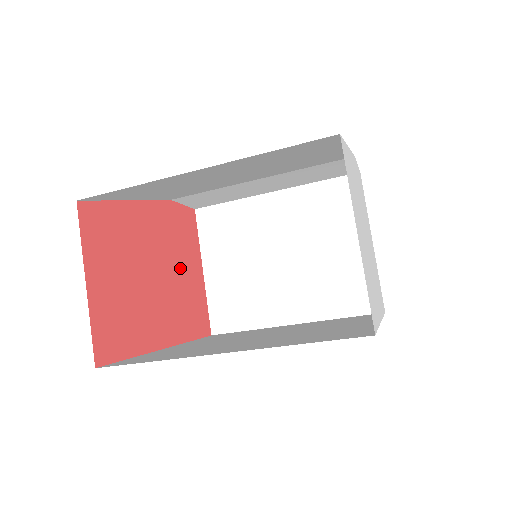
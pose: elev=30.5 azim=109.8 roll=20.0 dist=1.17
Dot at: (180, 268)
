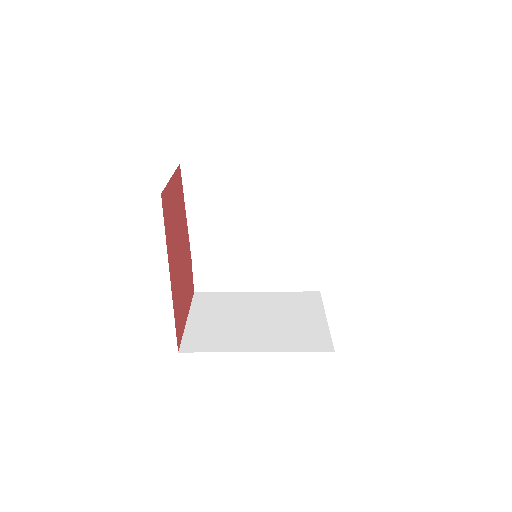
Dot at: (184, 283)
